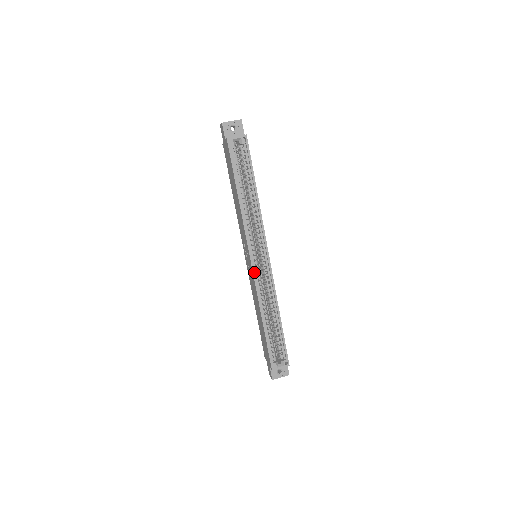
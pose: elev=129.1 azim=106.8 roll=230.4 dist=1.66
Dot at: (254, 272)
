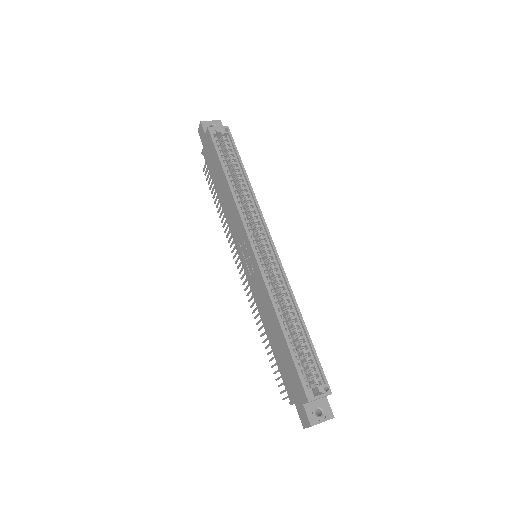
Dot at: (258, 260)
